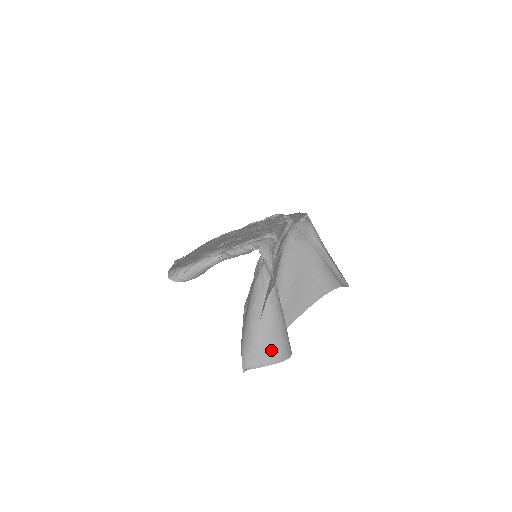
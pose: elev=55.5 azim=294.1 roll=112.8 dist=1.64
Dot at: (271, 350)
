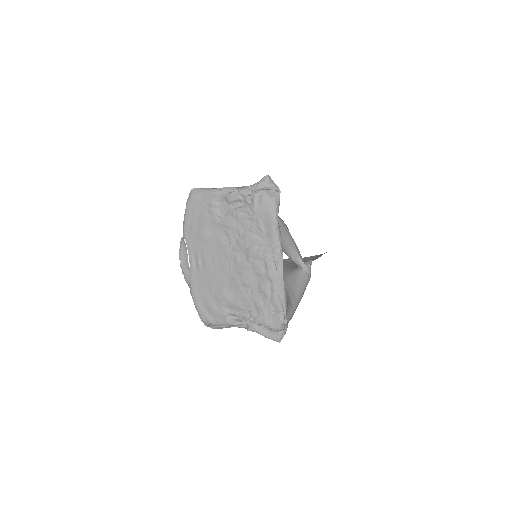
Dot at: occluded
